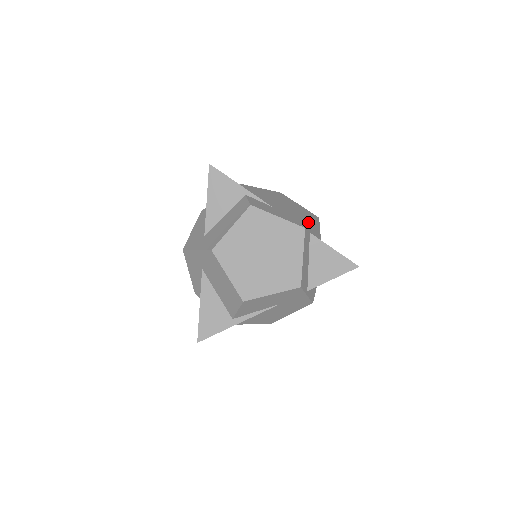
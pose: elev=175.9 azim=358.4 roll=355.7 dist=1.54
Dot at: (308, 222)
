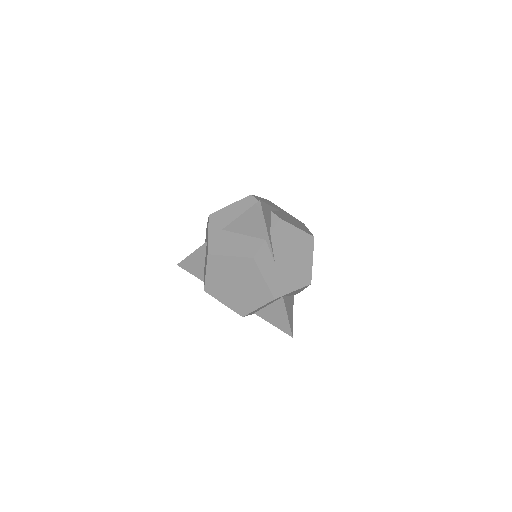
Dot at: (289, 291)
